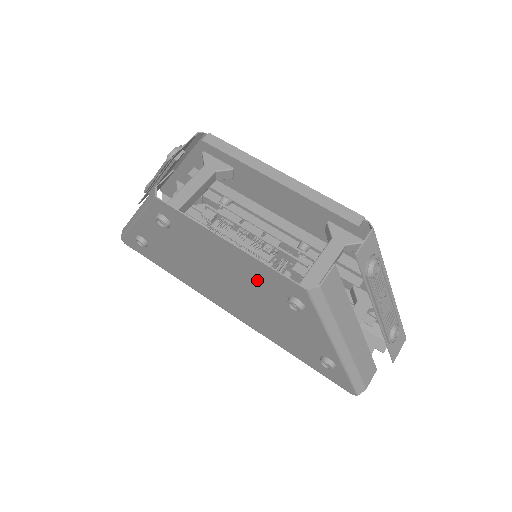
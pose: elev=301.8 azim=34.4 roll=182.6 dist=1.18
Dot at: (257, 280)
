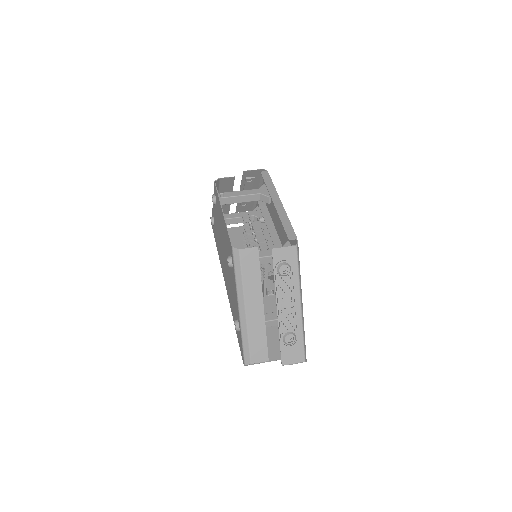
Dot at: occluded
